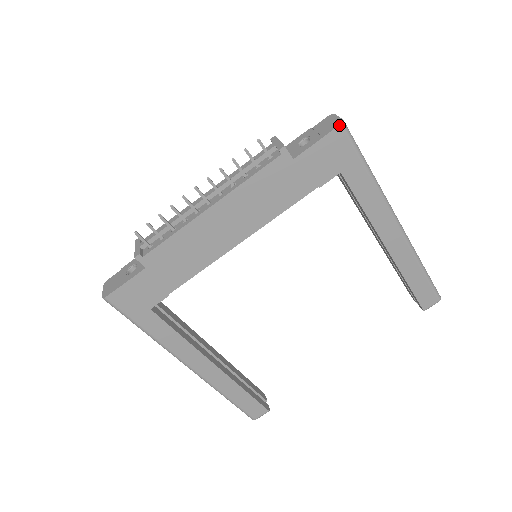
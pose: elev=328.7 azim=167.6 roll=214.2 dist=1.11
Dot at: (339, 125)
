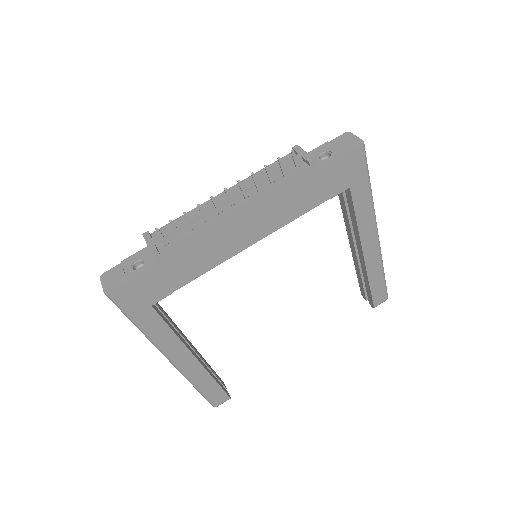
Dot at: (361, 146)
